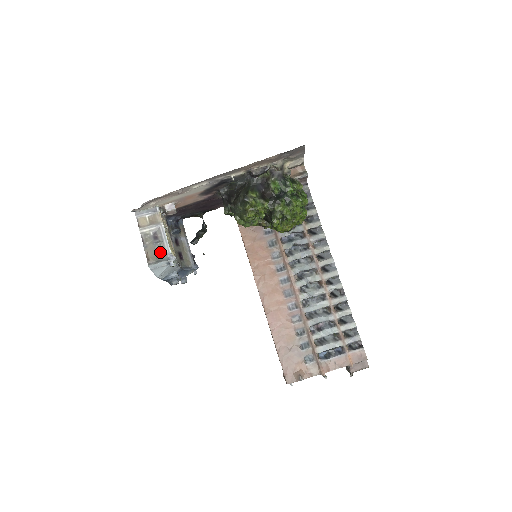
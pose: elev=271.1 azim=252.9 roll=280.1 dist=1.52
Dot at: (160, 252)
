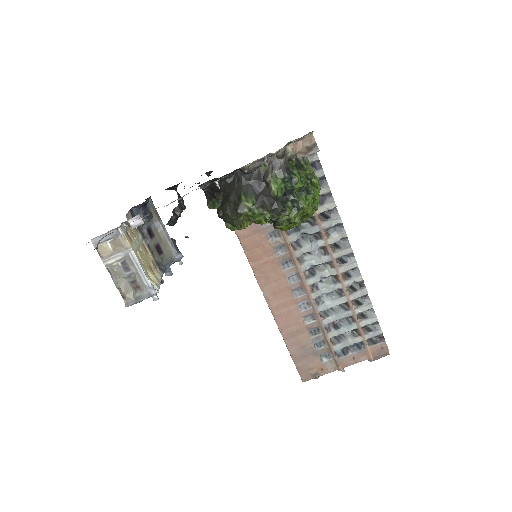
Dot at: (137, 285)
